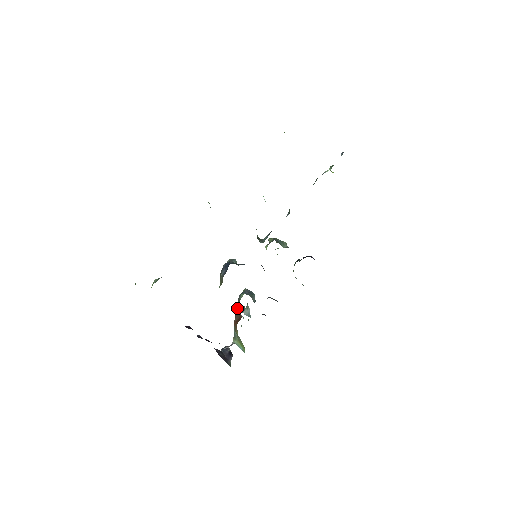
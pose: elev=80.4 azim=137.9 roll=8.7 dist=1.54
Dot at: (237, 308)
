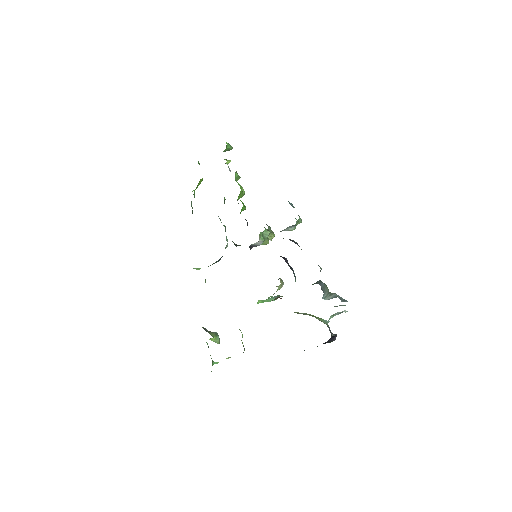
Dot at: occluded
